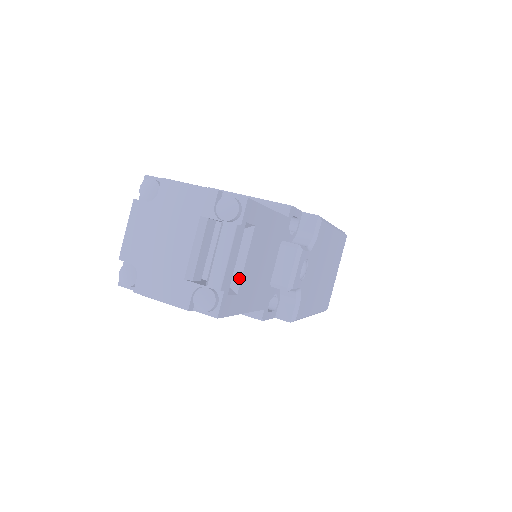
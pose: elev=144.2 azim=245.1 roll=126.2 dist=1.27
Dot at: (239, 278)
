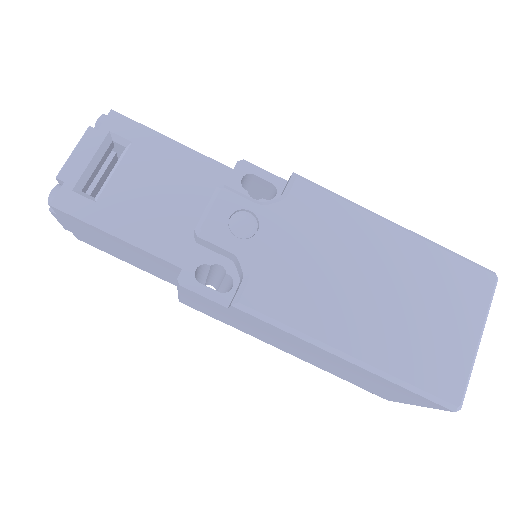
Dot at: (104, 188)
